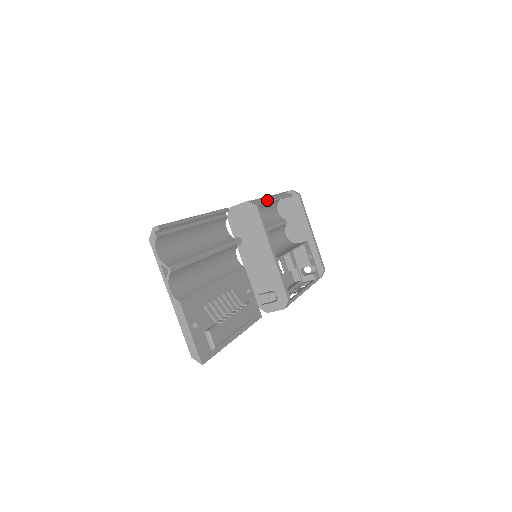
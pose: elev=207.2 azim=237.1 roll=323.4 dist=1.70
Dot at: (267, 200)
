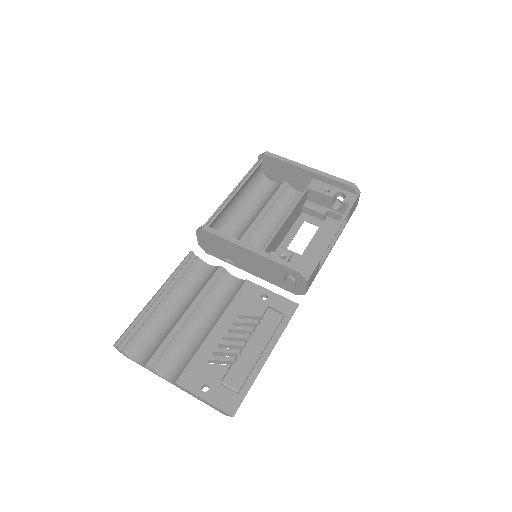
Dot at: (225, 202)
